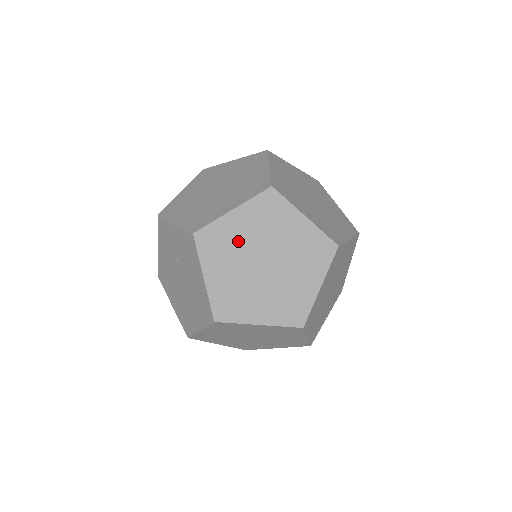
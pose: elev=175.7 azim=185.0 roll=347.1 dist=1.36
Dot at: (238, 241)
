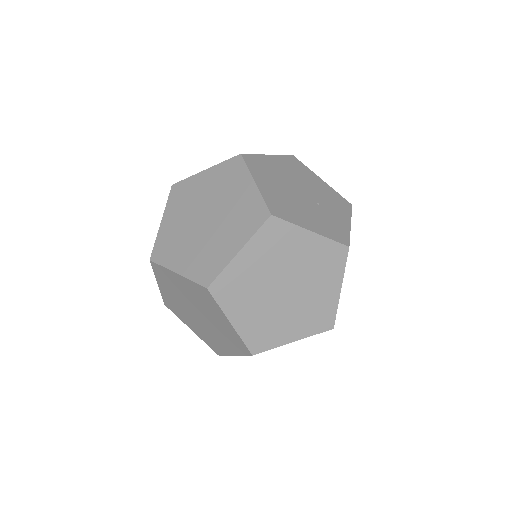
Dot at: (177, 303)
